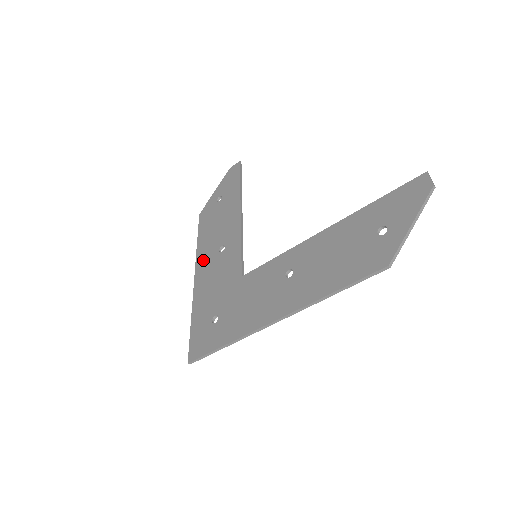
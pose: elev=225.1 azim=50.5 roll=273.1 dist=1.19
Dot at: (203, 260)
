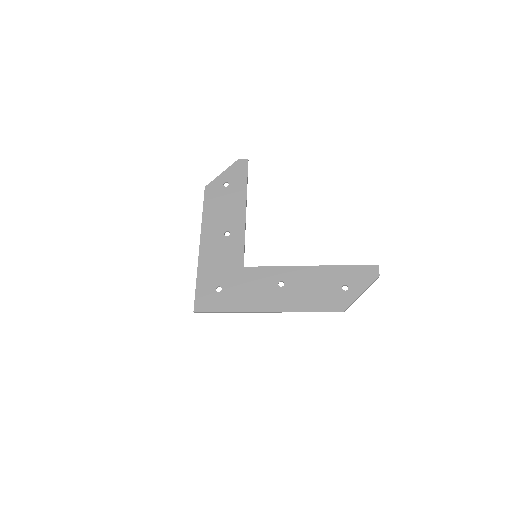
Dot at: (209, 234)
